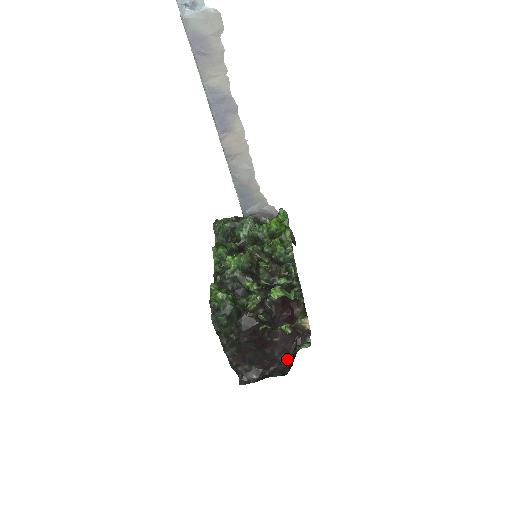
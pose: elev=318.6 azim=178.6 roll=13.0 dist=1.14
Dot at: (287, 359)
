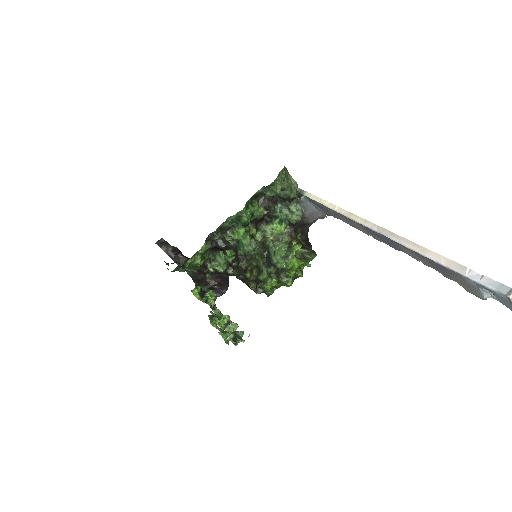
Dot at: occluded
